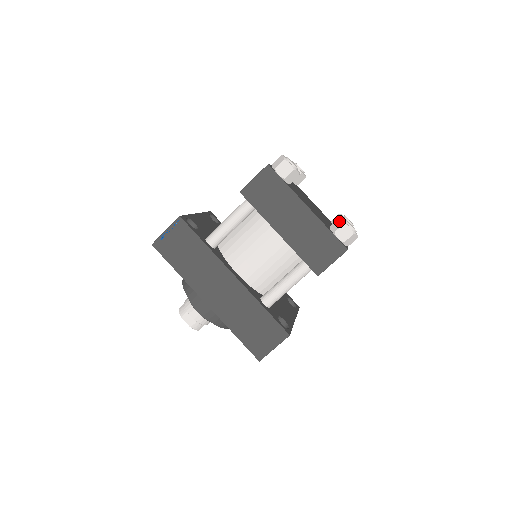
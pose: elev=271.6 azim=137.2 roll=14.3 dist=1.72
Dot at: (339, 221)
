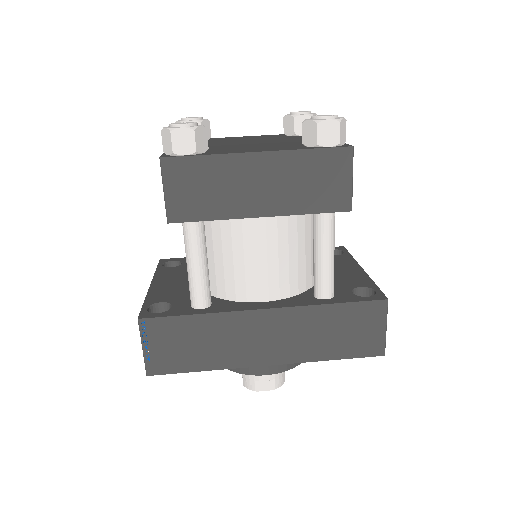
Dot at: (307, 127)
